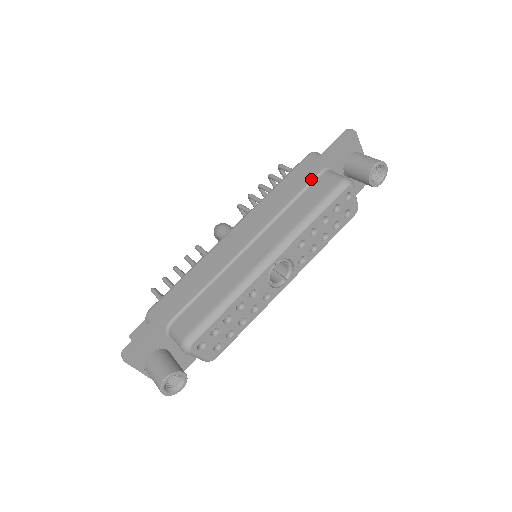
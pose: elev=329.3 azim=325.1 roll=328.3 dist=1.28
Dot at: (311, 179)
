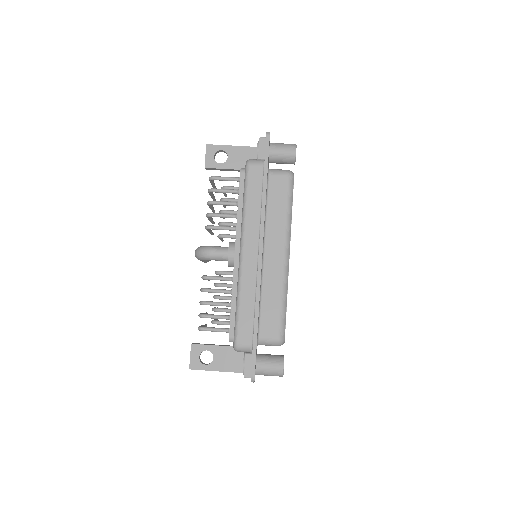
Dot at: (267, 184)
